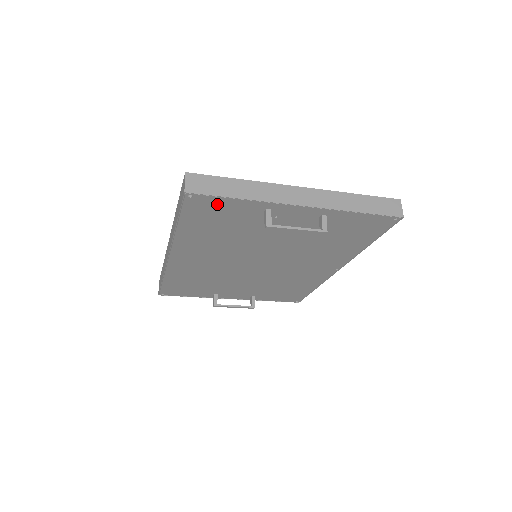
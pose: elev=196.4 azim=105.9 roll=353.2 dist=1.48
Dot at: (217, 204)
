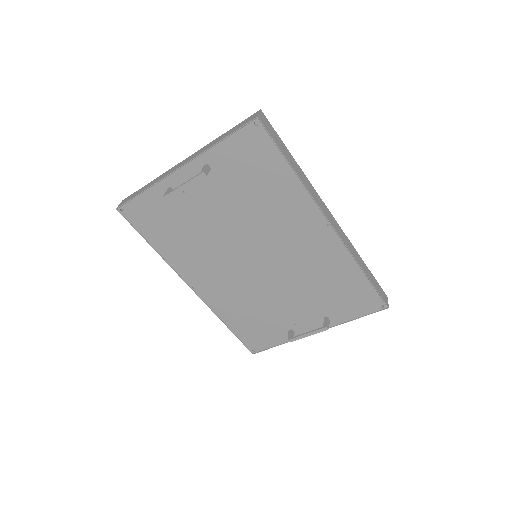
Dot at: (141, 207)
